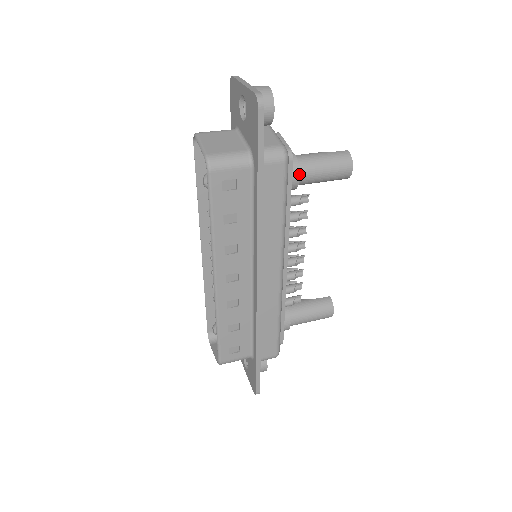
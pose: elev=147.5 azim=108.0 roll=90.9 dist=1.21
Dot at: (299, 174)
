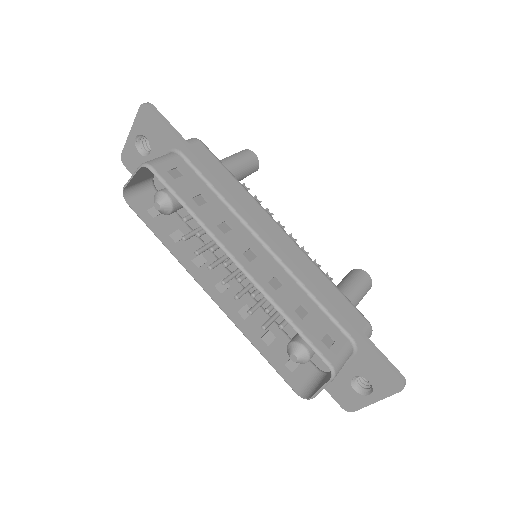
Dot at: occluded
